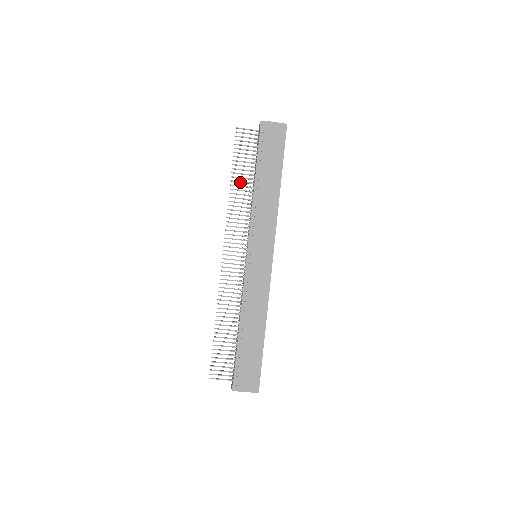
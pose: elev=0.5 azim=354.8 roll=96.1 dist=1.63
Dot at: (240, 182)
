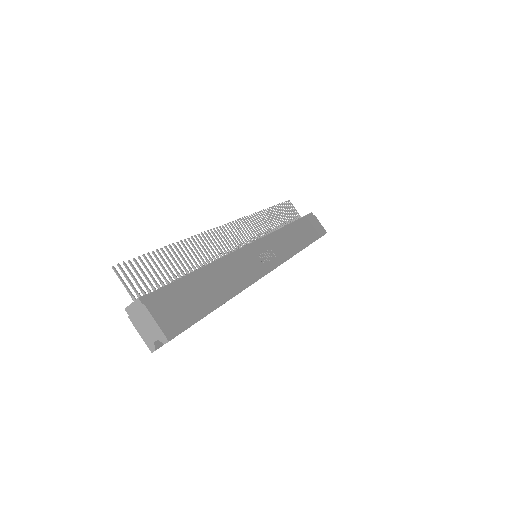
Dot at: (273, 217)
